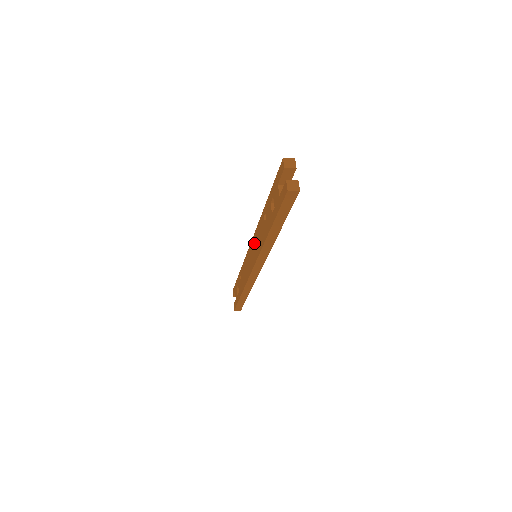
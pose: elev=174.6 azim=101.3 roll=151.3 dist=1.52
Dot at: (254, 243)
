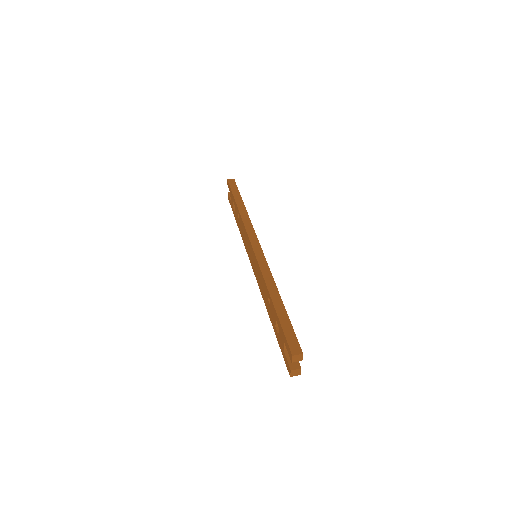
Dot at: (256, 265)
